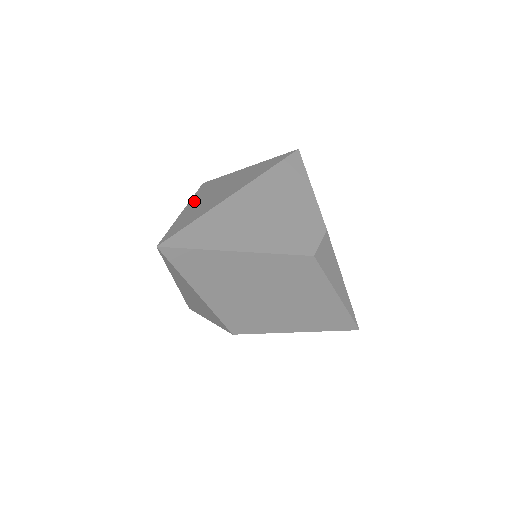
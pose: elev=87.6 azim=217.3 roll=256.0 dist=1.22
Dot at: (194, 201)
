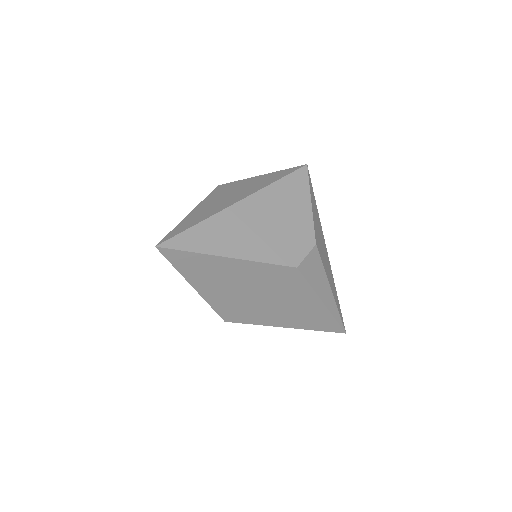
Dot at: (202, 204)
